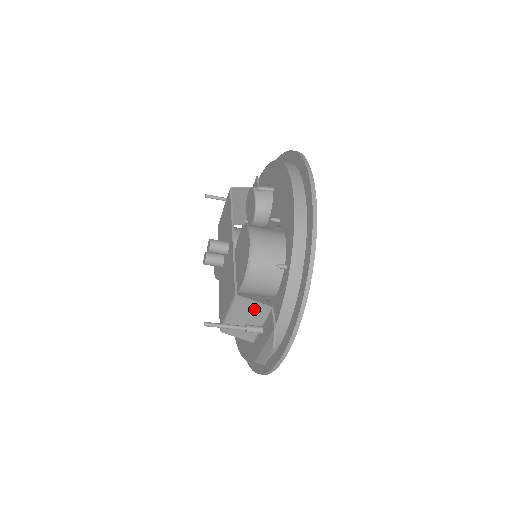
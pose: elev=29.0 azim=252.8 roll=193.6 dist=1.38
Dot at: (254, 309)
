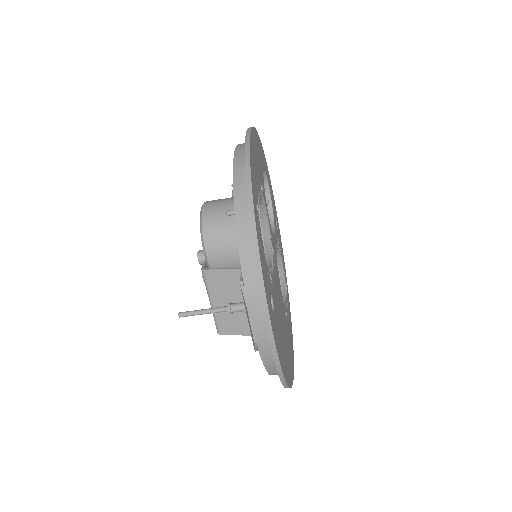
Dot at: (227, 280)
